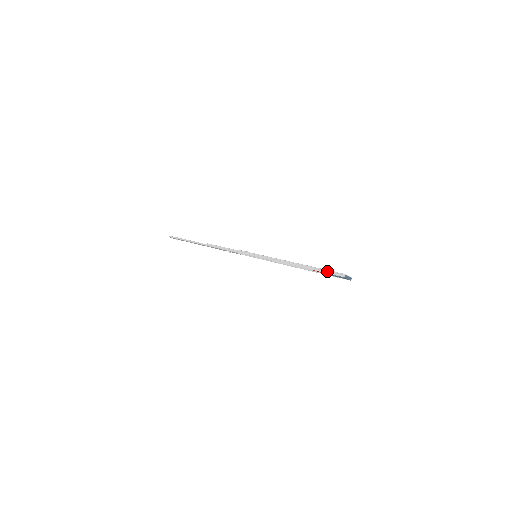
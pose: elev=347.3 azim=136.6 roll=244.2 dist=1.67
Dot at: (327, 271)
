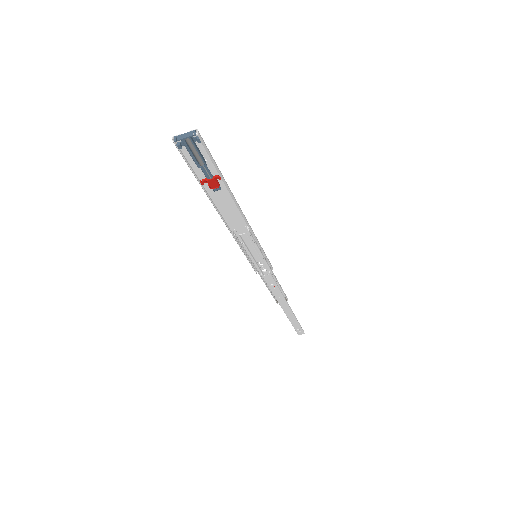
Dot at: (188, 166)
